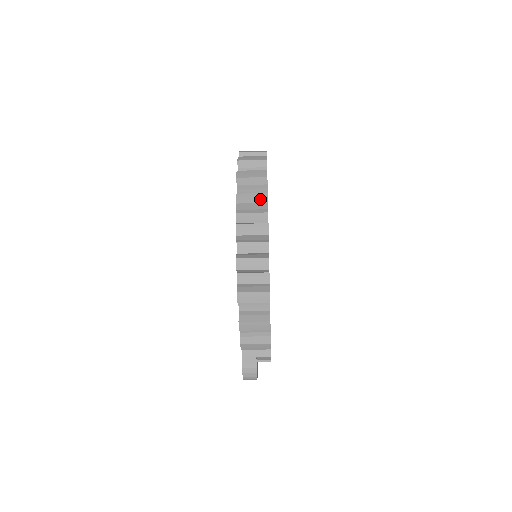
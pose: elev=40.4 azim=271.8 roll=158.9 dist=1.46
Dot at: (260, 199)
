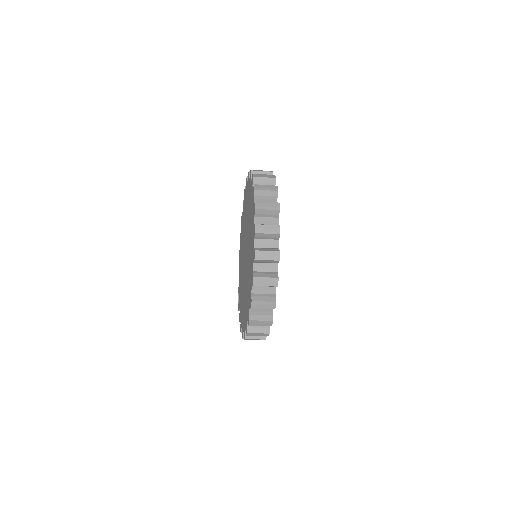
Dot at: (267, 324)
